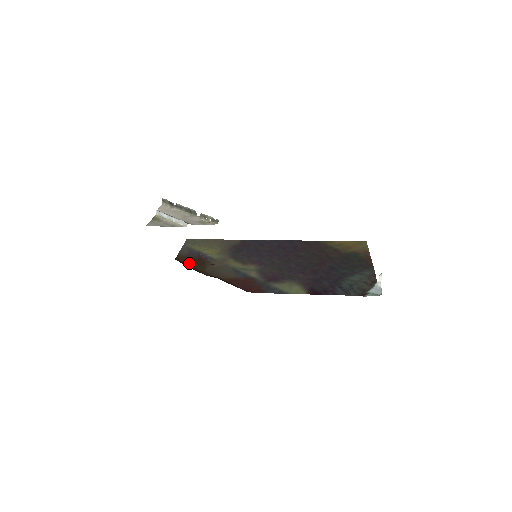
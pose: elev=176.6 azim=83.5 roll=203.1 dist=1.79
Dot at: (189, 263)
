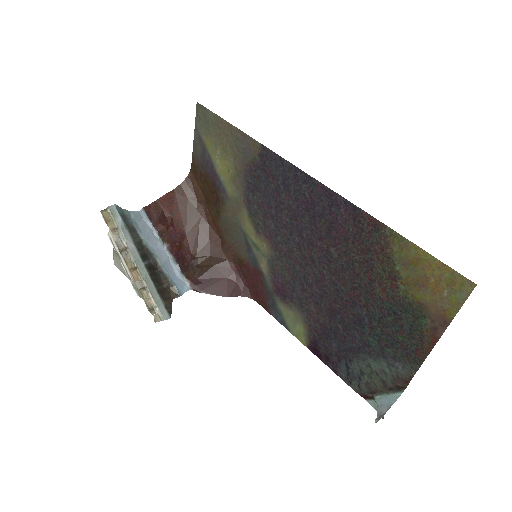
Dot at: (204, 192)
